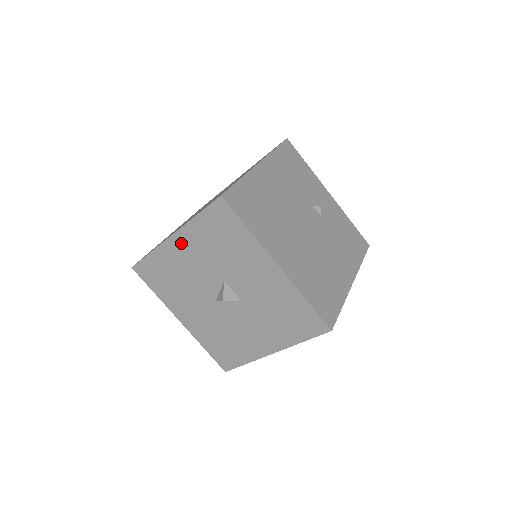
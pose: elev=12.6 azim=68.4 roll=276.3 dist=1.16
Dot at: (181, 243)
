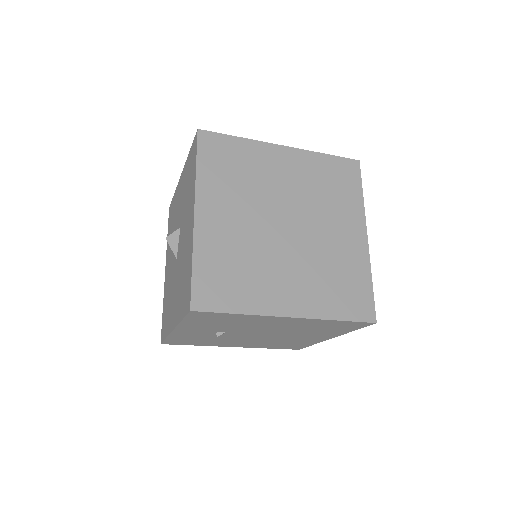
Dot at: (167, 265)
